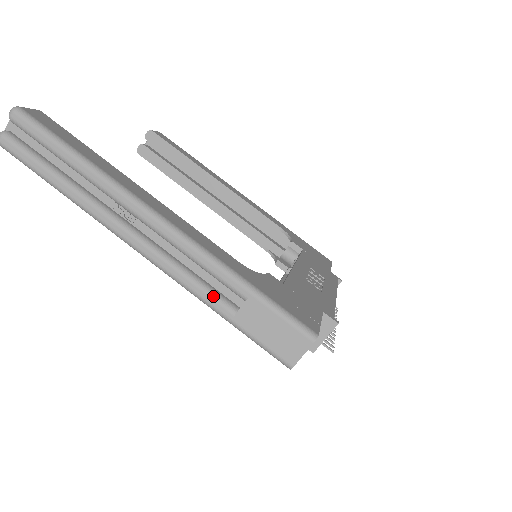
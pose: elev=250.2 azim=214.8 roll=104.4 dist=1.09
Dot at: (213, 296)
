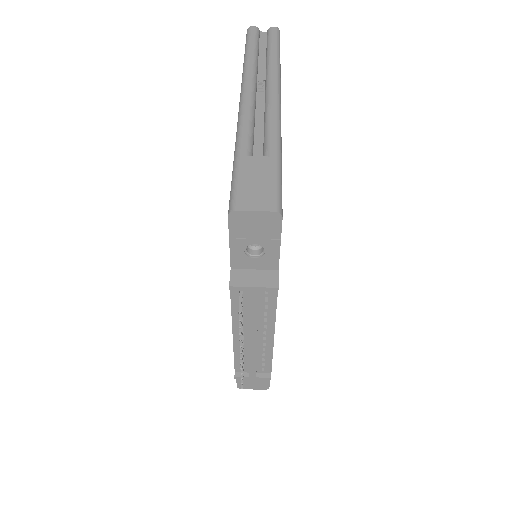
Dot at: (249, 139)
